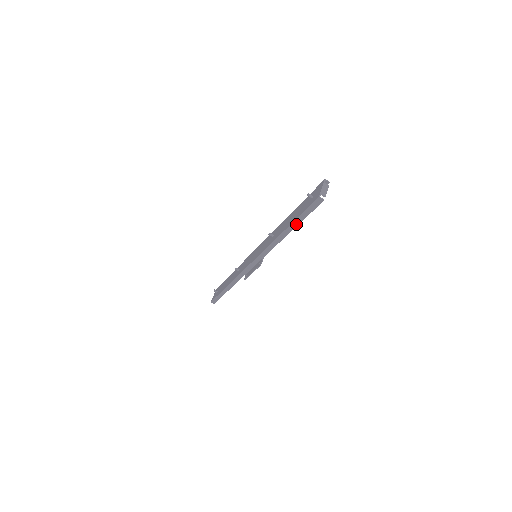
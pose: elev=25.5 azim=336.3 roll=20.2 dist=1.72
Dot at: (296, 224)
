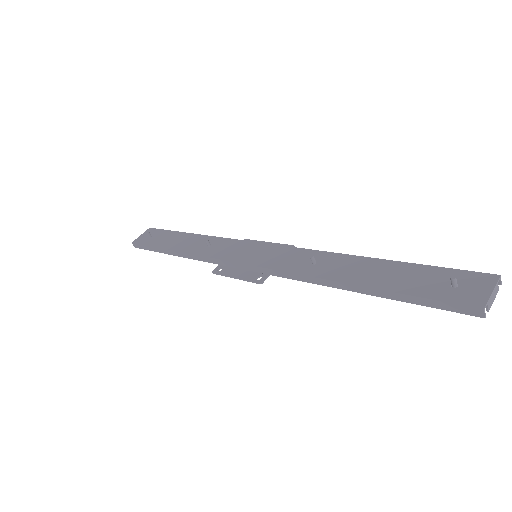
Dot at: (385, 295)
